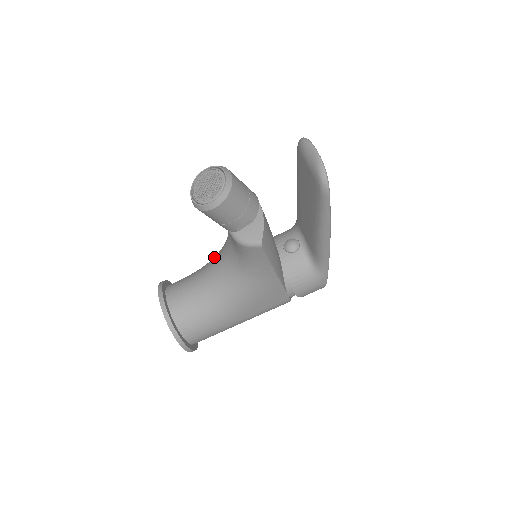
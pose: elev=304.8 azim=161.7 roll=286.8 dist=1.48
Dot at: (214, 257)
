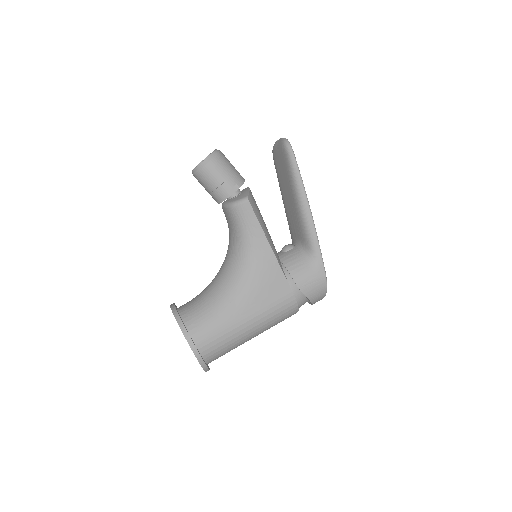
Dot at: occluded
